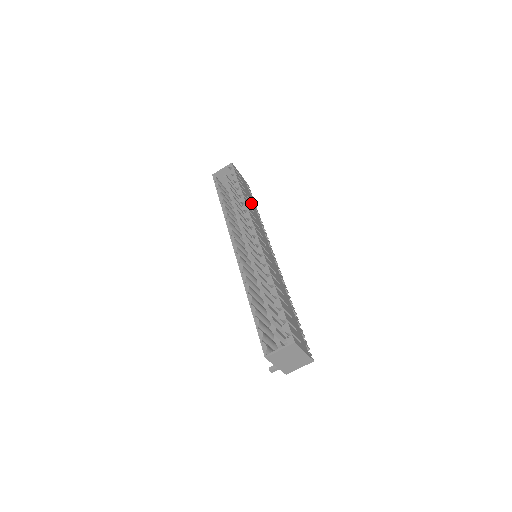
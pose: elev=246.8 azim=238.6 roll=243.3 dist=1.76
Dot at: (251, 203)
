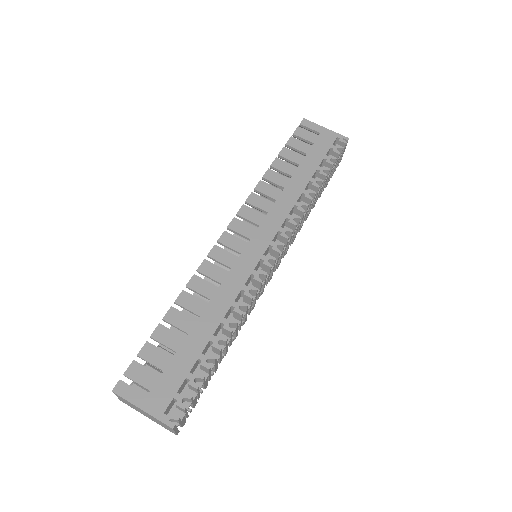
Dot at: (299, 173)
